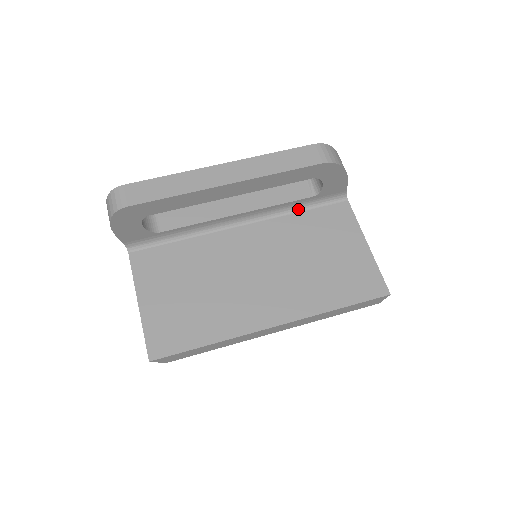
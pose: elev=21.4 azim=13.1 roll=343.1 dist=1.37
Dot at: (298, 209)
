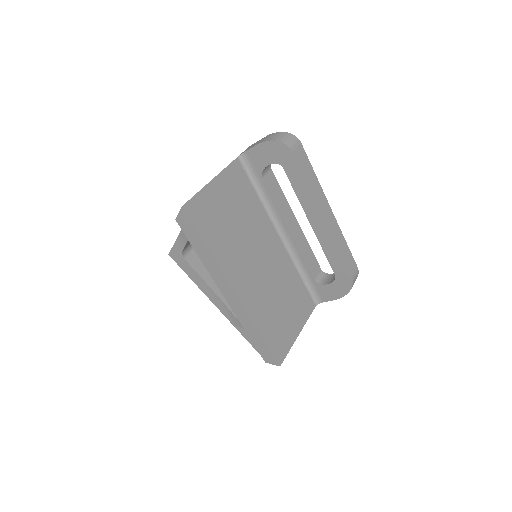
Dot at: (301, 273)
